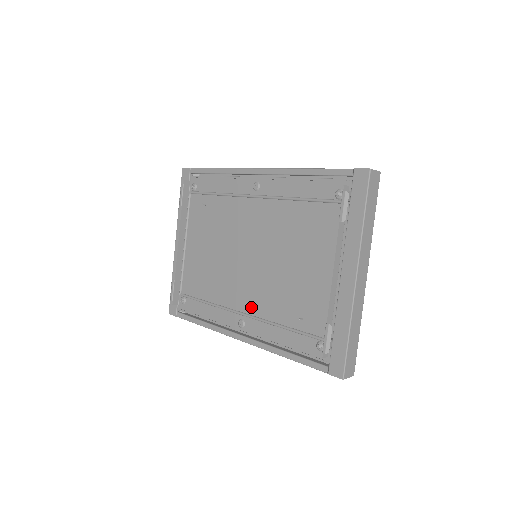
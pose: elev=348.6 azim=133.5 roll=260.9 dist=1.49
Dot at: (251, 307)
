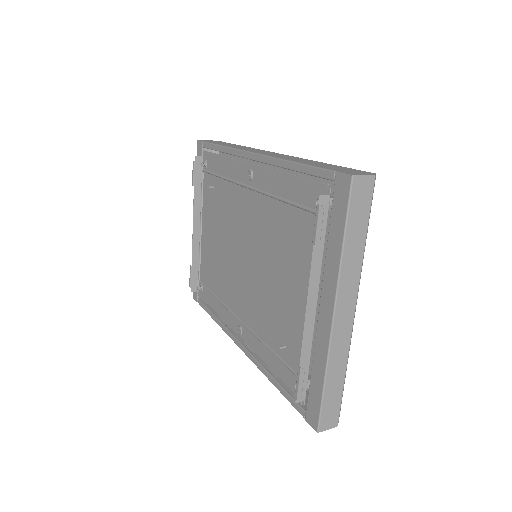
Dot at: (247, 316)
